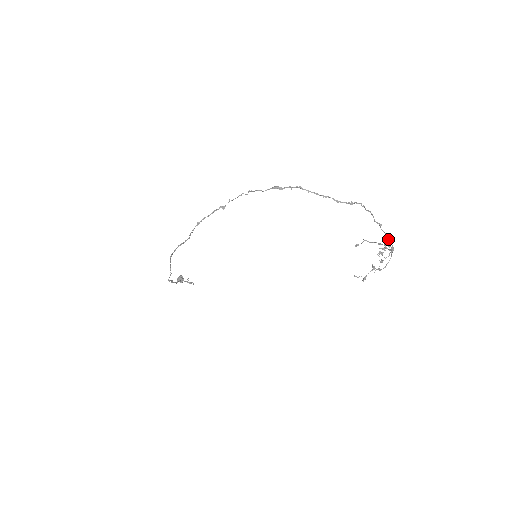
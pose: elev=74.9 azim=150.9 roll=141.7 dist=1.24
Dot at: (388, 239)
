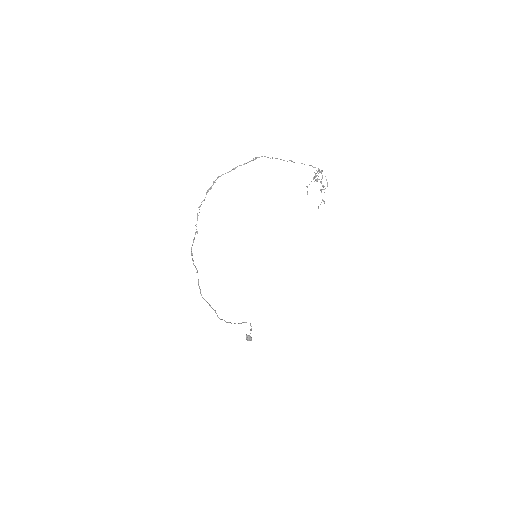
Dot at: occluded
